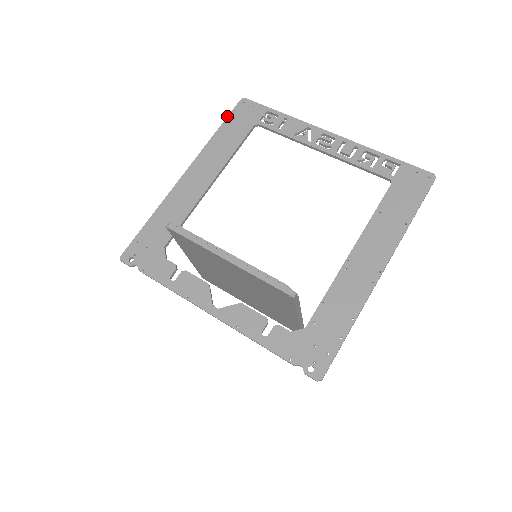
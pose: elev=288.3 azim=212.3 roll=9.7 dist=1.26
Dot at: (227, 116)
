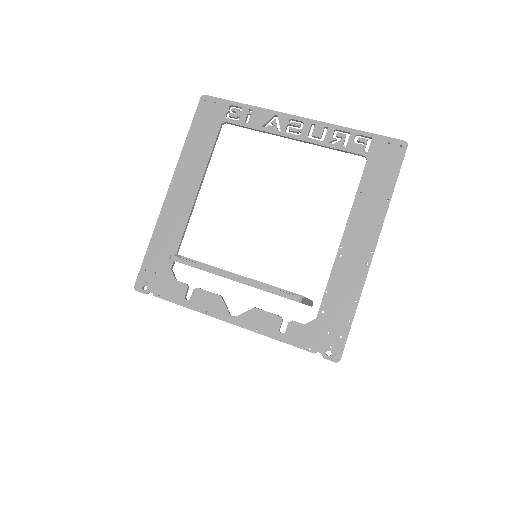
Dot at: occluded
